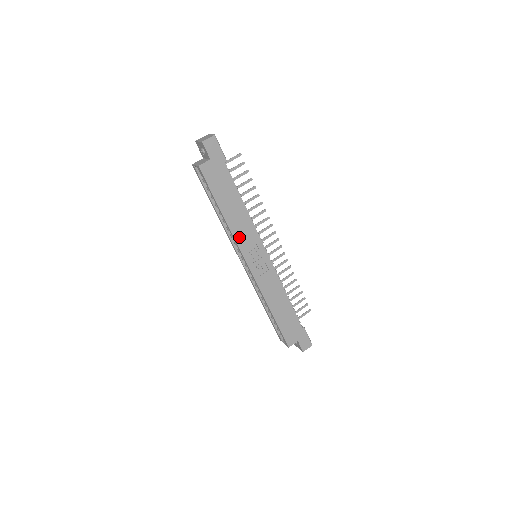
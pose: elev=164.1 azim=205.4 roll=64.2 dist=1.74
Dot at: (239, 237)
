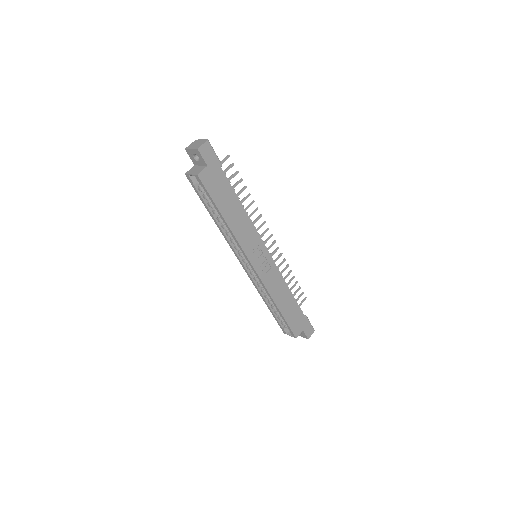
Dot at: (242, 240)
